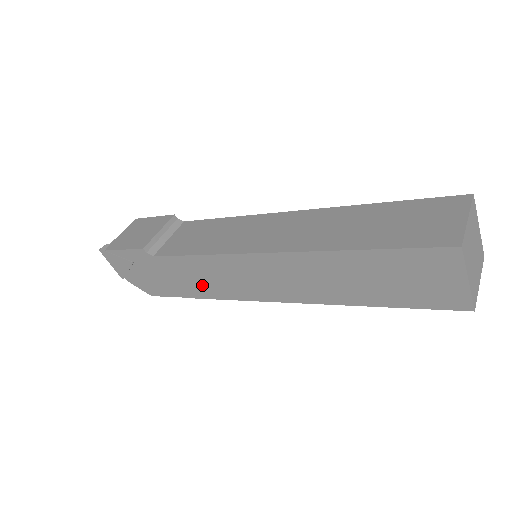
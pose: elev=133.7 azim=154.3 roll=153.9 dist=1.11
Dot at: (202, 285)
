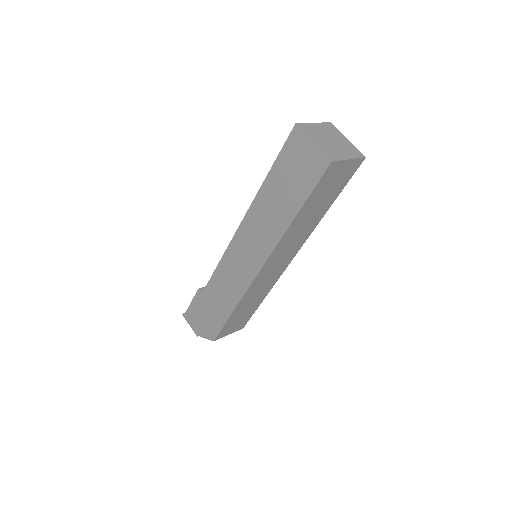
Dot at: (229, 295)
